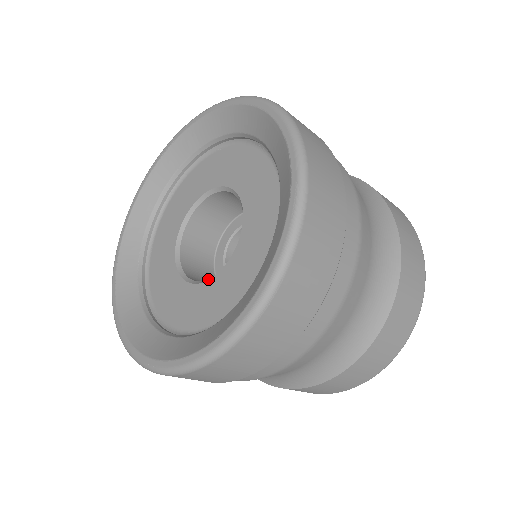
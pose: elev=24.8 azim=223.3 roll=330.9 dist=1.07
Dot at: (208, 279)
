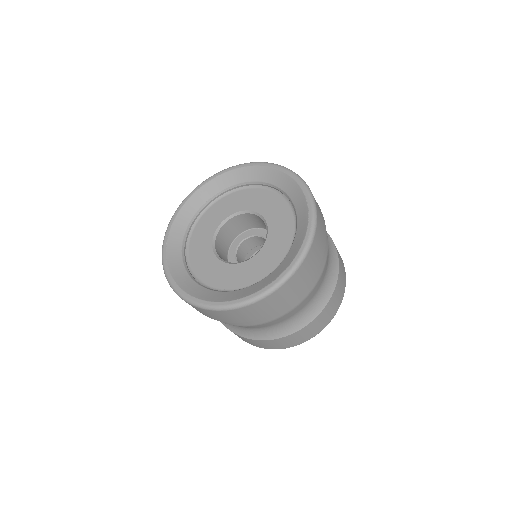
Dot at: (240, 262)
